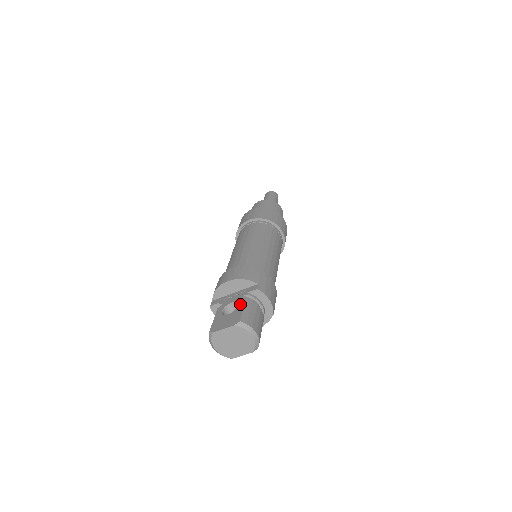
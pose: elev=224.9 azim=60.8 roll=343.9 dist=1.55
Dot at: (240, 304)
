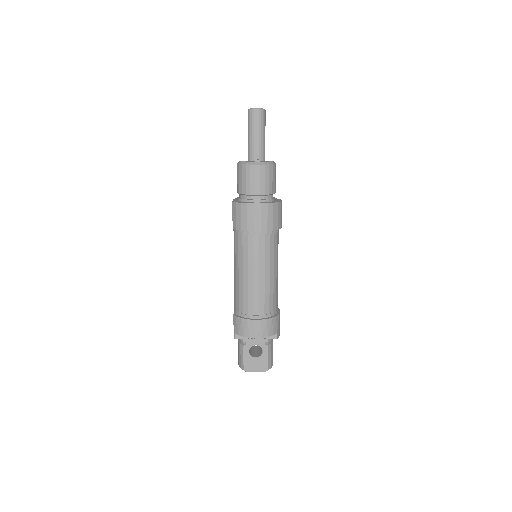
Dot at: (265, 352)
